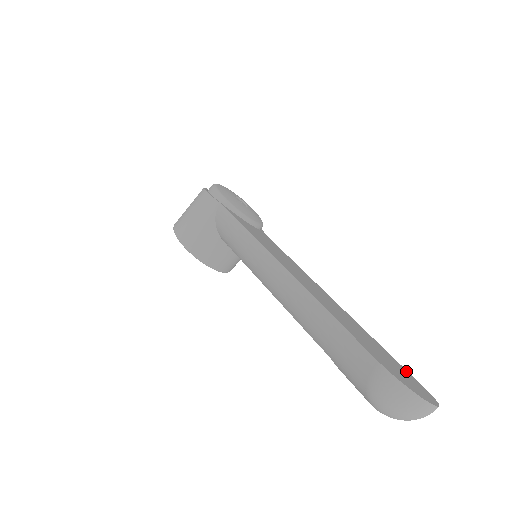
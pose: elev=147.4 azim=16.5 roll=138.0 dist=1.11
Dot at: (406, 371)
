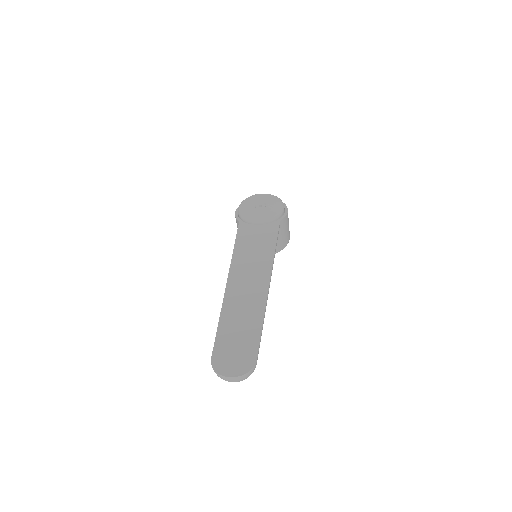
Dot at: (255, 348)
